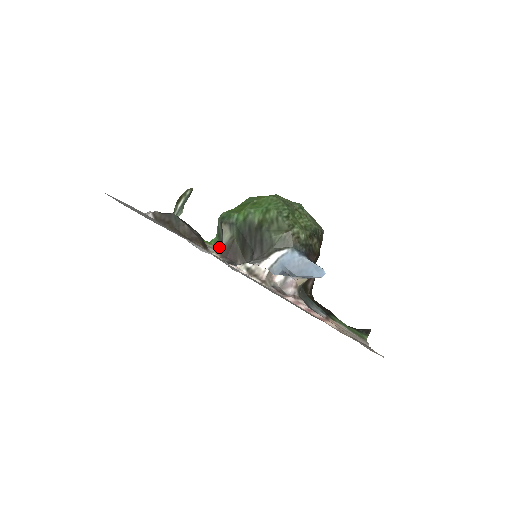
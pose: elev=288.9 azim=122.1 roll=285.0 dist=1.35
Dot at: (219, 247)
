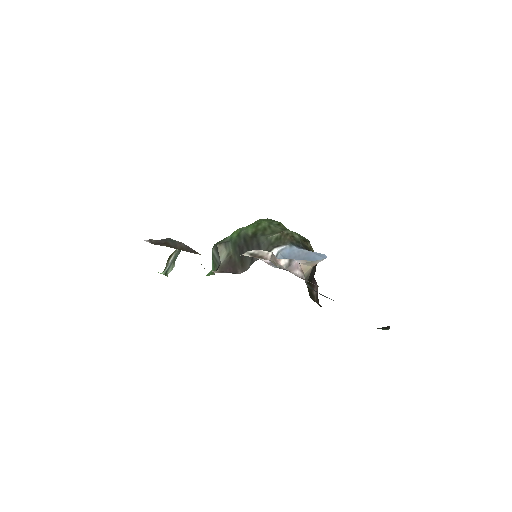
Dot at: (217, 269)
